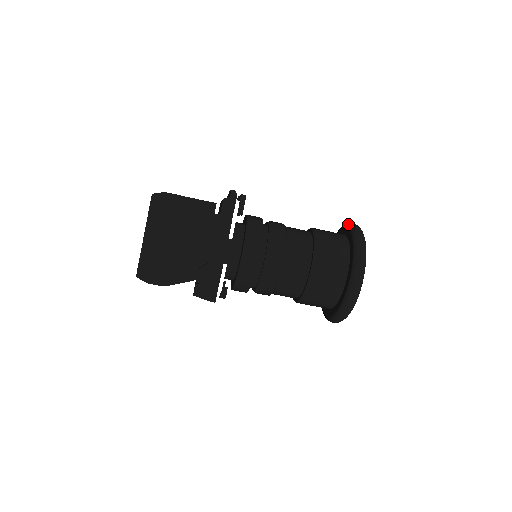
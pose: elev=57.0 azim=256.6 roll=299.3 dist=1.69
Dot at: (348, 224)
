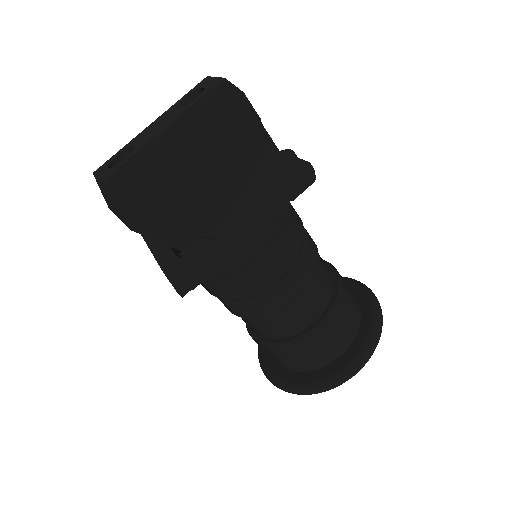
Dot at: (364, 285)
